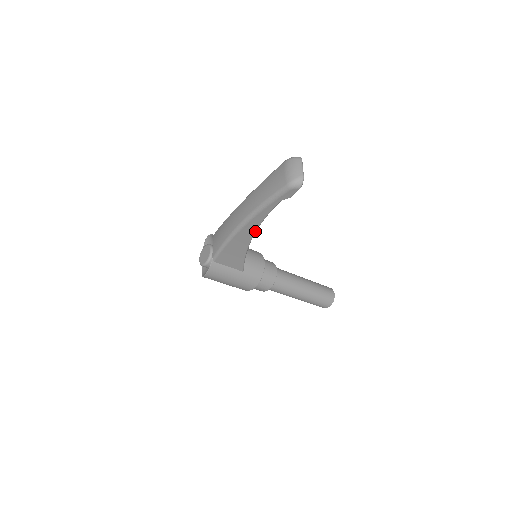
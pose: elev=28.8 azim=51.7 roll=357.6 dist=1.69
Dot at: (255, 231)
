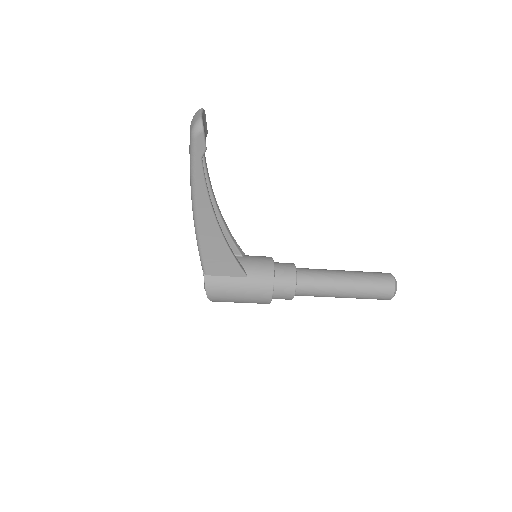
Dot at: (213, 214)
